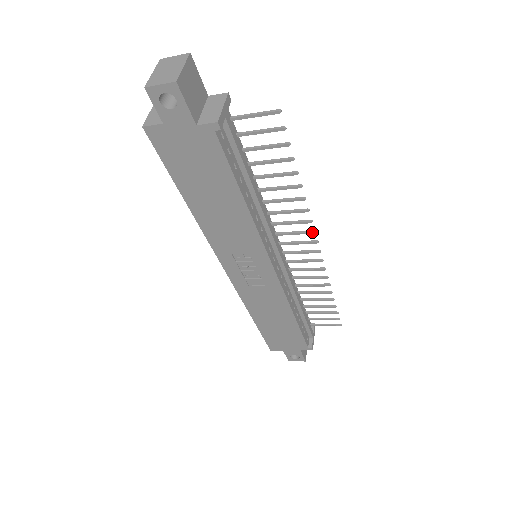
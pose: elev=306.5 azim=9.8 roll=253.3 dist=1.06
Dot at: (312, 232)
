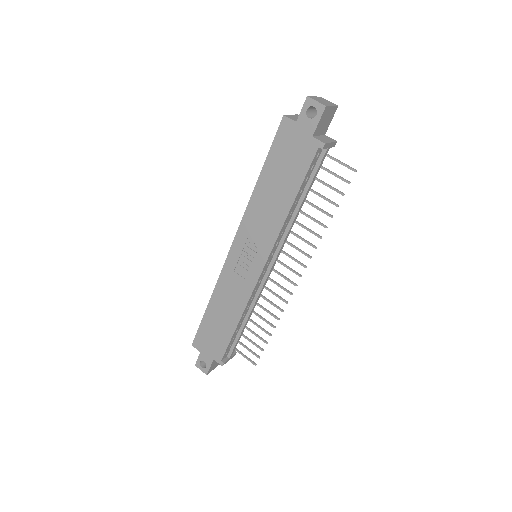
Dot at: (305, 266)
